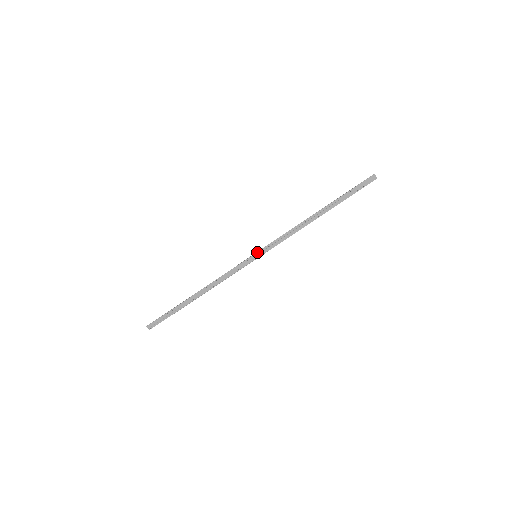
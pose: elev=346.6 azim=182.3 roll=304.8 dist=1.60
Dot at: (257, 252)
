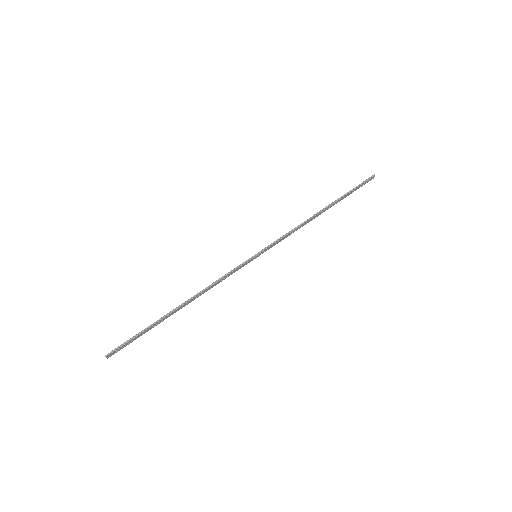
Dot at: (260, 253)
